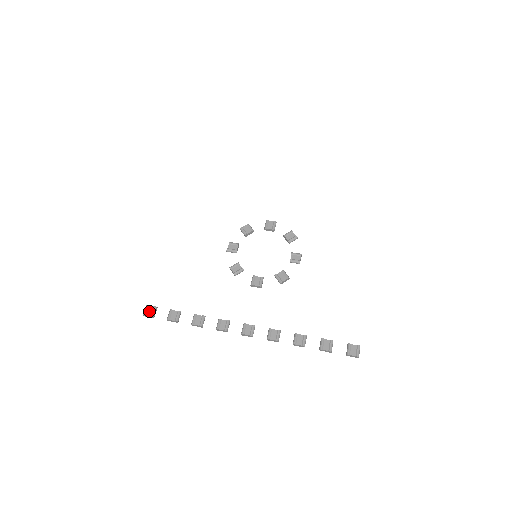
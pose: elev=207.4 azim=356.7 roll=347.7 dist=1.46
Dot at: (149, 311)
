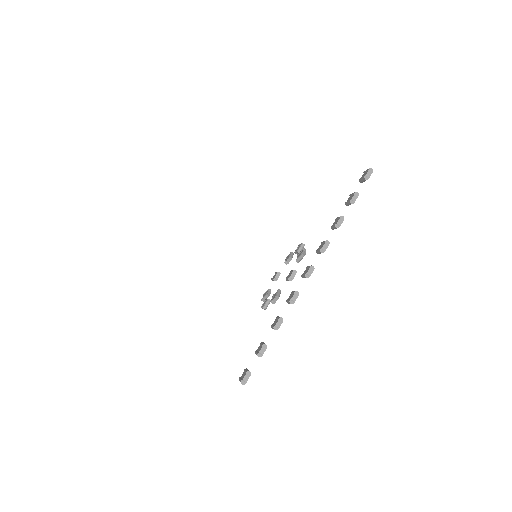
Dot at: (243, 376)
